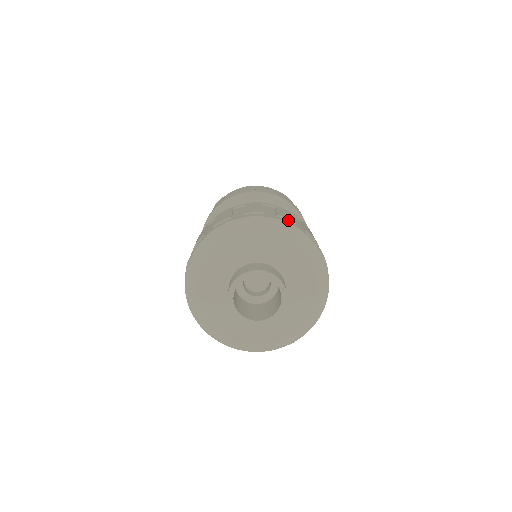
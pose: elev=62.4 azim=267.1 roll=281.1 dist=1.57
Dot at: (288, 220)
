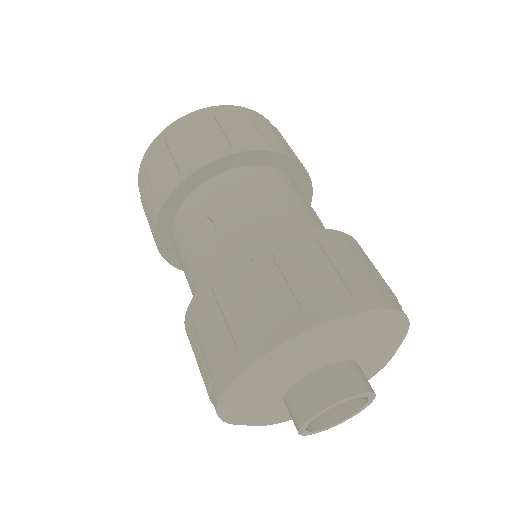
Dot at: occluded
